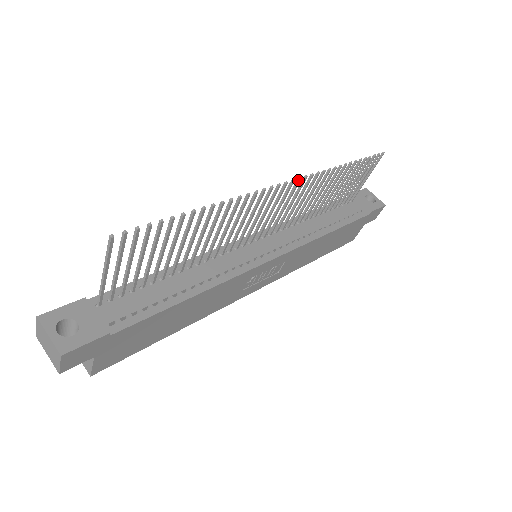
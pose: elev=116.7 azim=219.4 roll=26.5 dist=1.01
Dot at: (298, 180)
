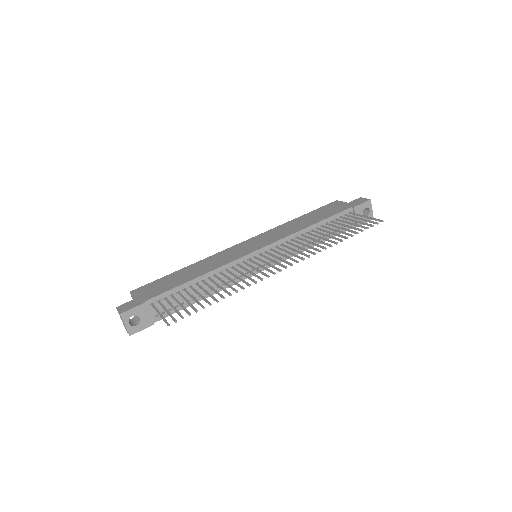
Dot at: (297, 262)
